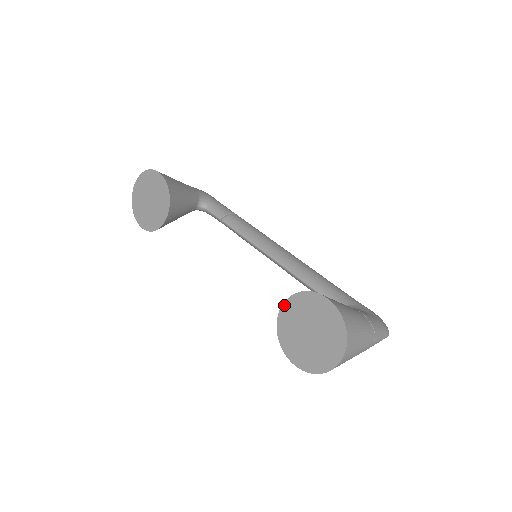
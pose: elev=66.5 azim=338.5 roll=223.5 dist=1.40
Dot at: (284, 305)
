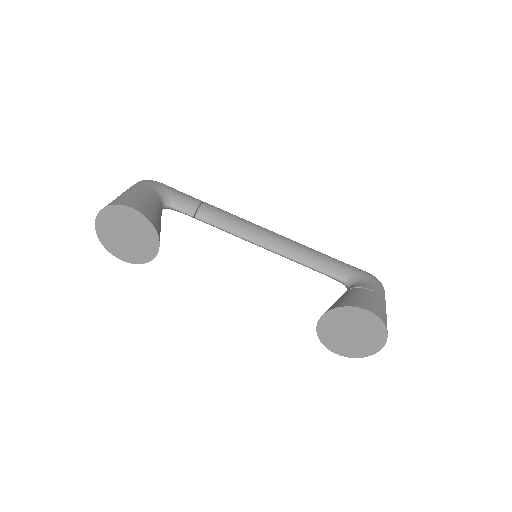
Dot at: (323, 317)
